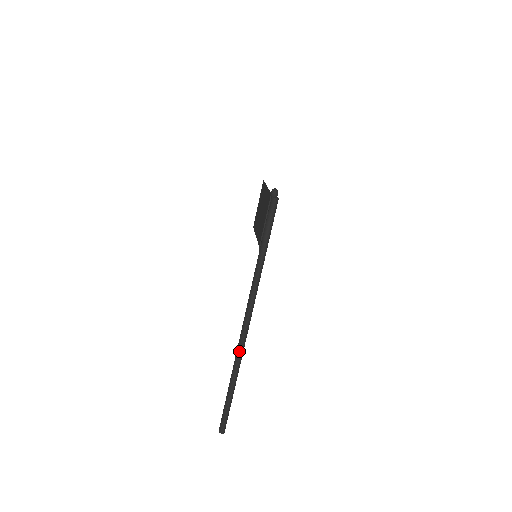
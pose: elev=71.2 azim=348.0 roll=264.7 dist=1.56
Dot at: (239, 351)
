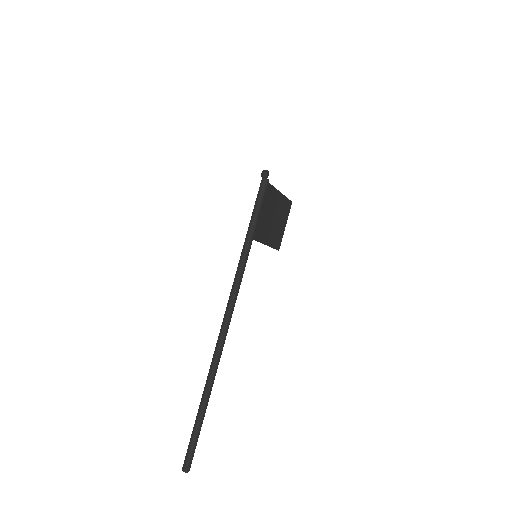
Dot at: (214, 354)
